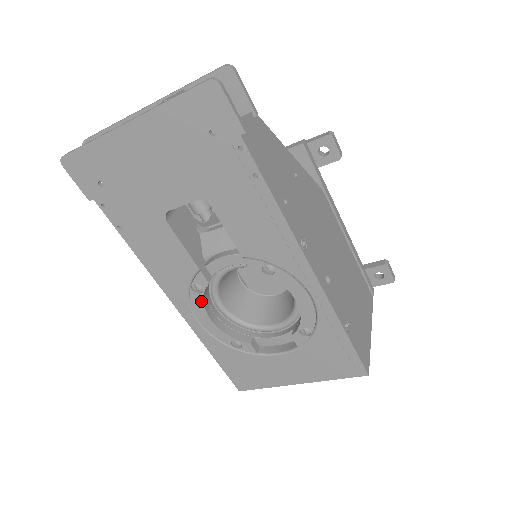
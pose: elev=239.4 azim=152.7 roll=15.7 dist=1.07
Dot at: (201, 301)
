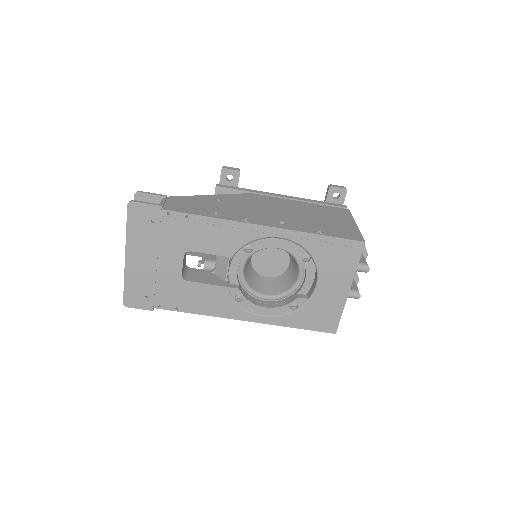
Dot at: (249, 303)
